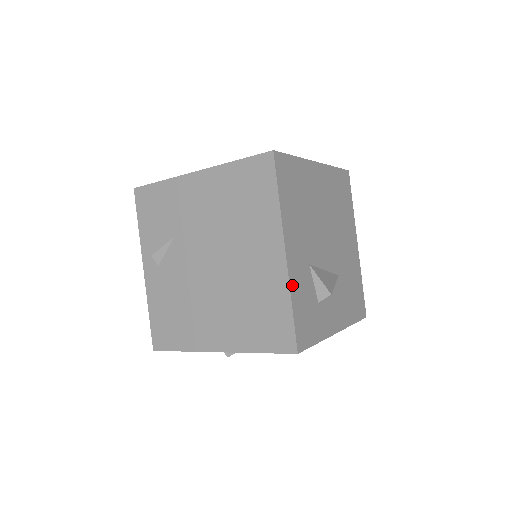
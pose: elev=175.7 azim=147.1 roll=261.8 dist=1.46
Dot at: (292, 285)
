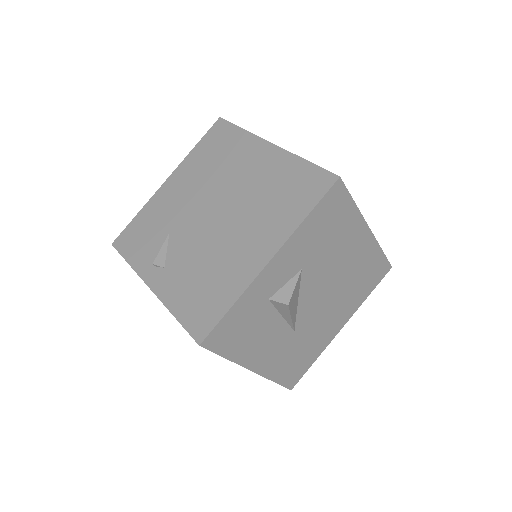
Dot at: occluded
